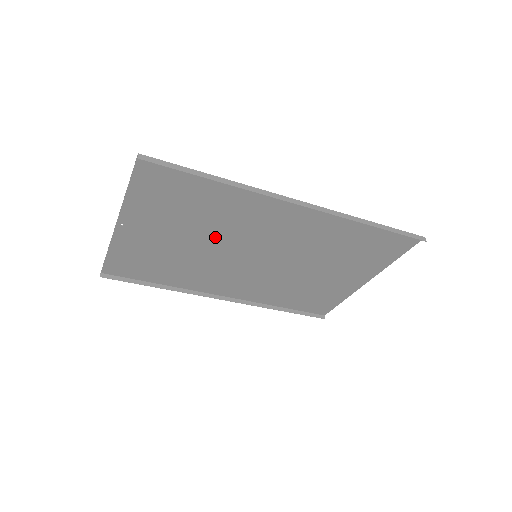
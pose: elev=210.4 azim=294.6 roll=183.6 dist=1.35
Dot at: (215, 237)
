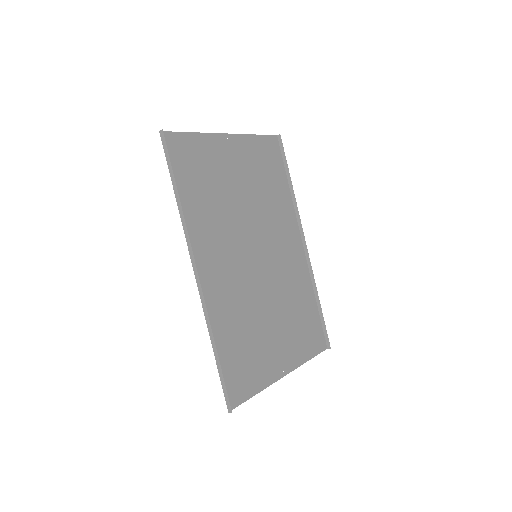
Dot at: (254, 211)
